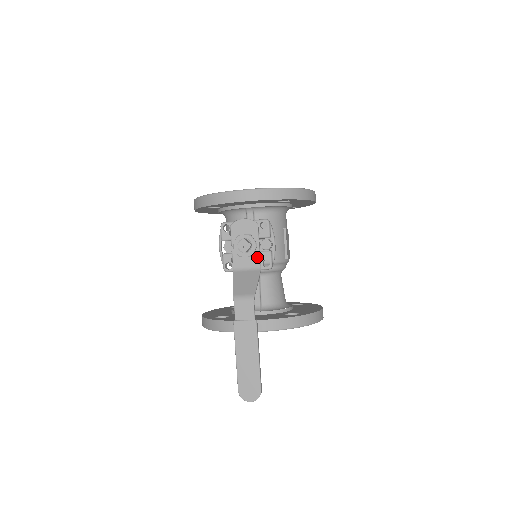
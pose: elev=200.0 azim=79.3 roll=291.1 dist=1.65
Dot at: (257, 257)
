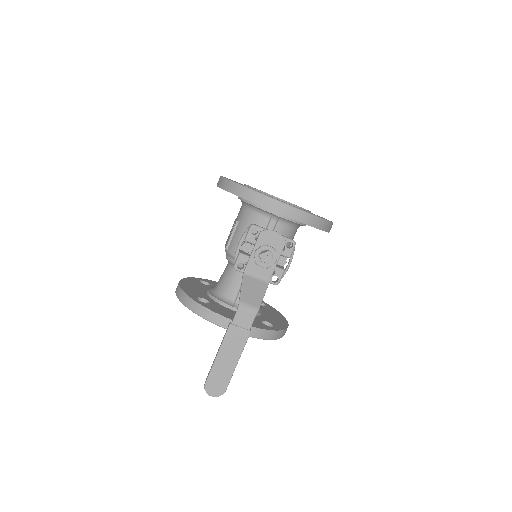
Dot at: (271, 271)
